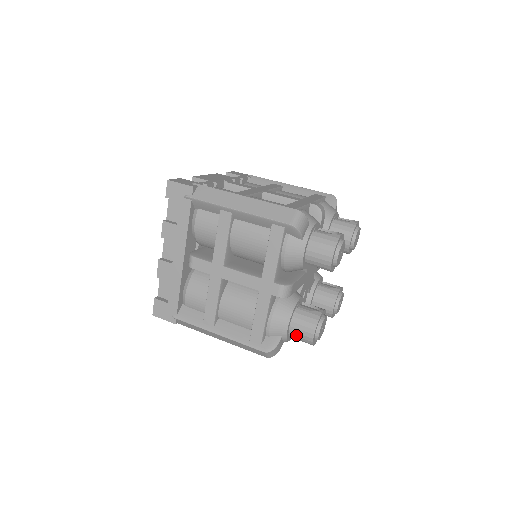
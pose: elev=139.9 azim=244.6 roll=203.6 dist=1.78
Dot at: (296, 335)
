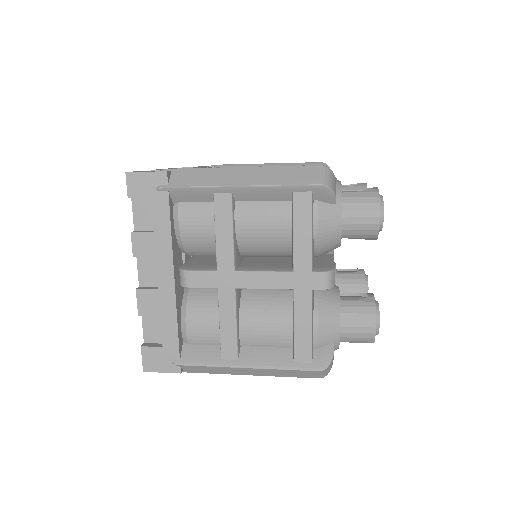
Dot at: (350, 336)
